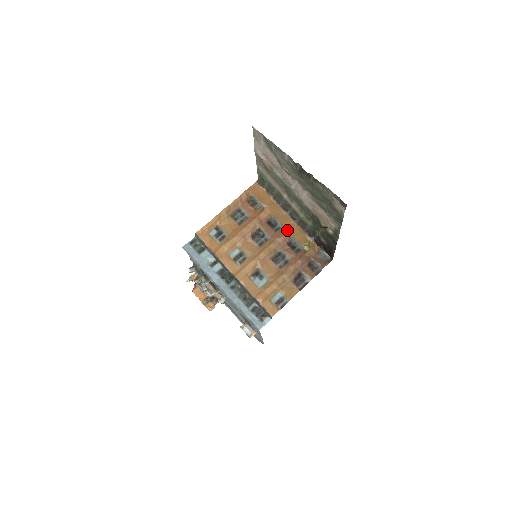
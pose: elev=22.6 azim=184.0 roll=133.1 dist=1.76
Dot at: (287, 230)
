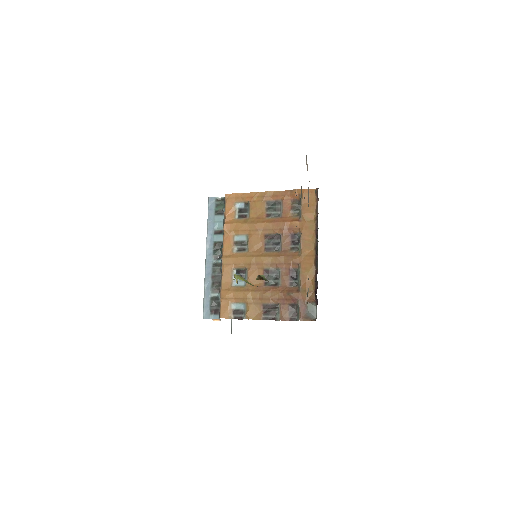
Dot at: (301, 257)
